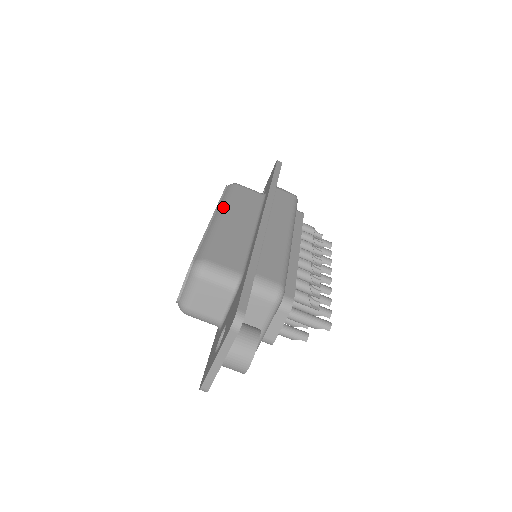
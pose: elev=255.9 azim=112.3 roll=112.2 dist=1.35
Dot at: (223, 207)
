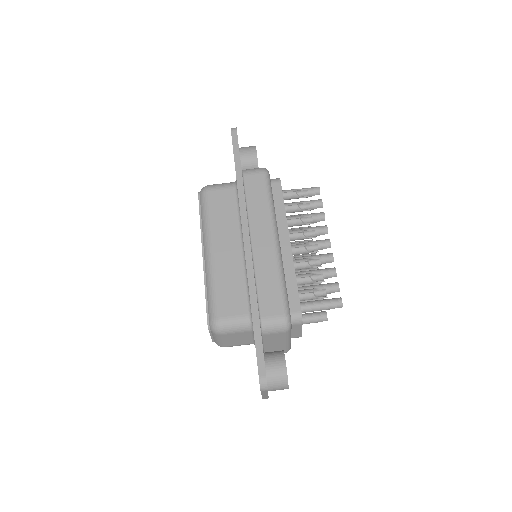
Dot at: (206, 235)
